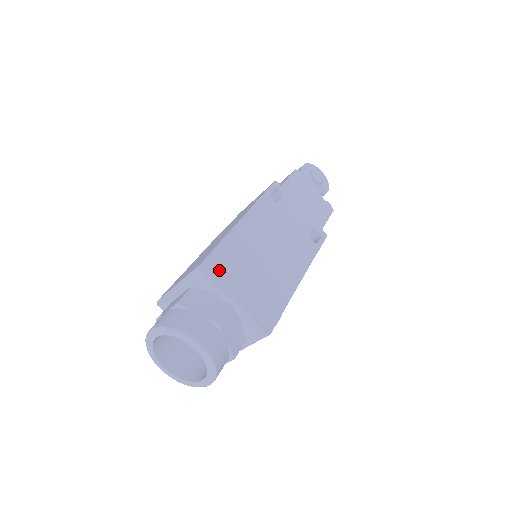
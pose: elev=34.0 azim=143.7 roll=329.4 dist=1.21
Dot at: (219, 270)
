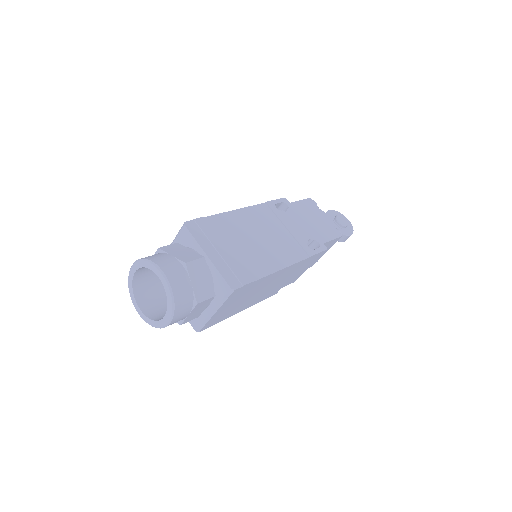
Dot at: (202, 231)
